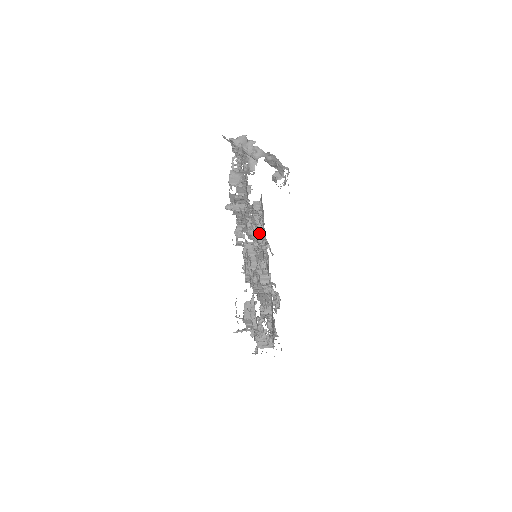
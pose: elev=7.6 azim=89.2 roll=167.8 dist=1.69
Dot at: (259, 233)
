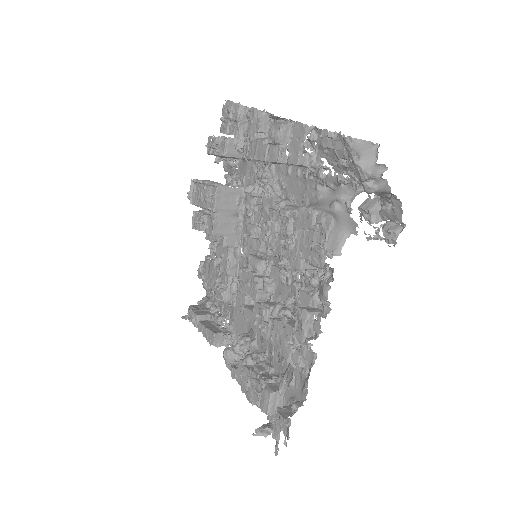
Dot at: occluded
